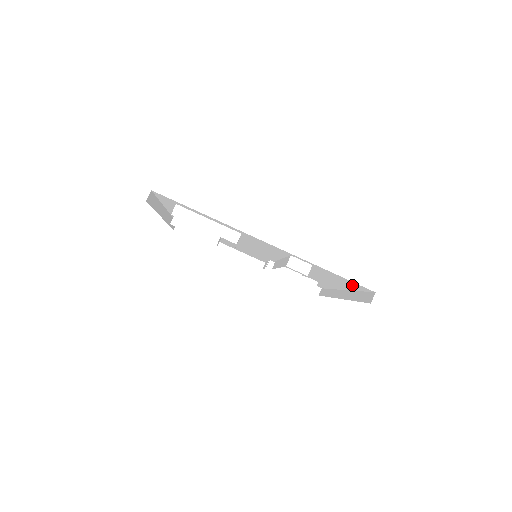
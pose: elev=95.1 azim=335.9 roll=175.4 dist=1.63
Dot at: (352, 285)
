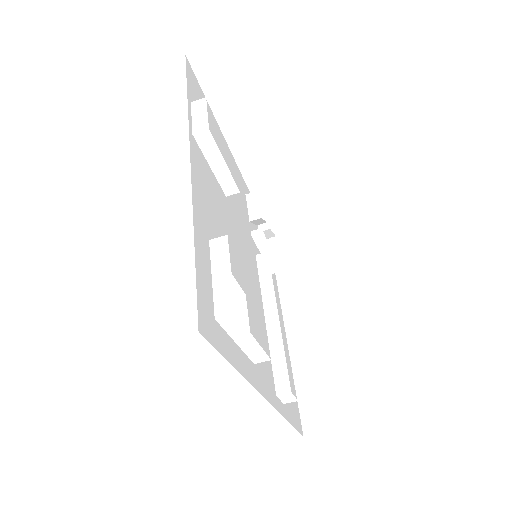
Dot at: occluded
